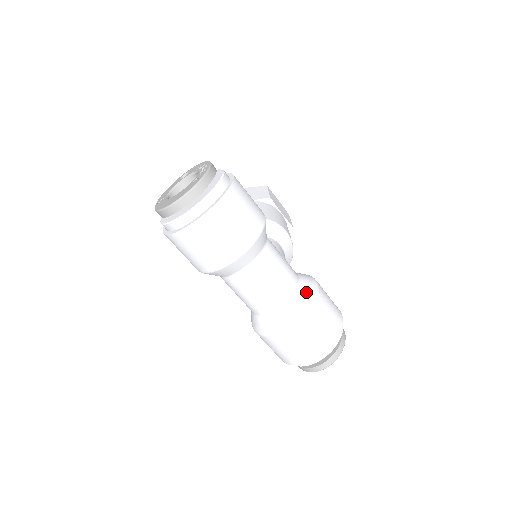
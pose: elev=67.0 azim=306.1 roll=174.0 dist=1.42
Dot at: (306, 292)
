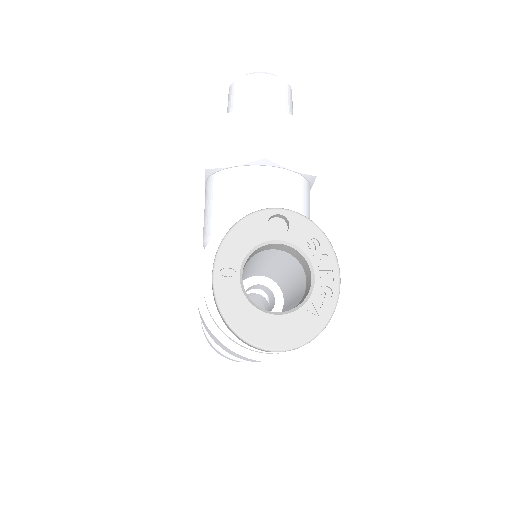
Dot at: occluded
